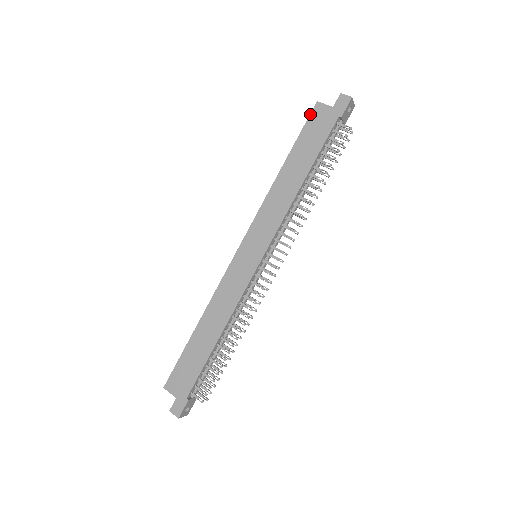
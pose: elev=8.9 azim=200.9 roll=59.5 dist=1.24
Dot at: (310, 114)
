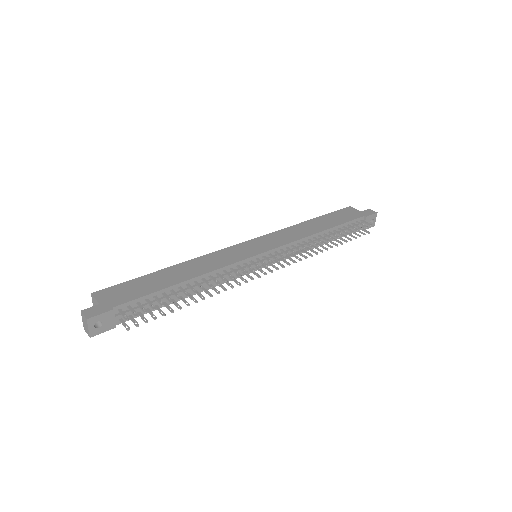
Dot at: (342, 209)
